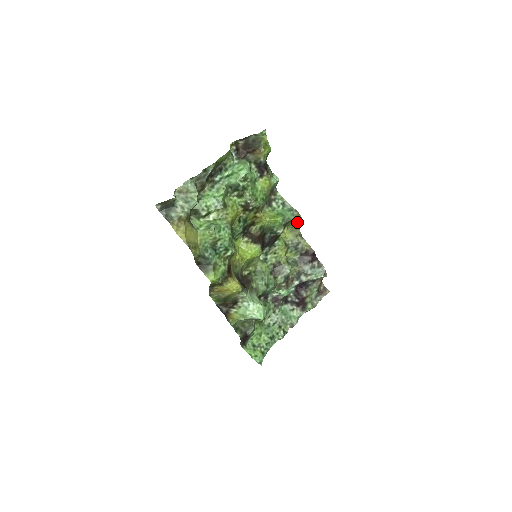
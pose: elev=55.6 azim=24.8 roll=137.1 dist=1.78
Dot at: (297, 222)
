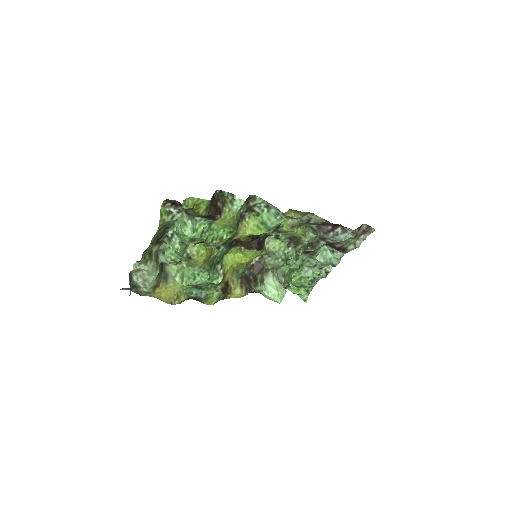
Dot at: occluded
